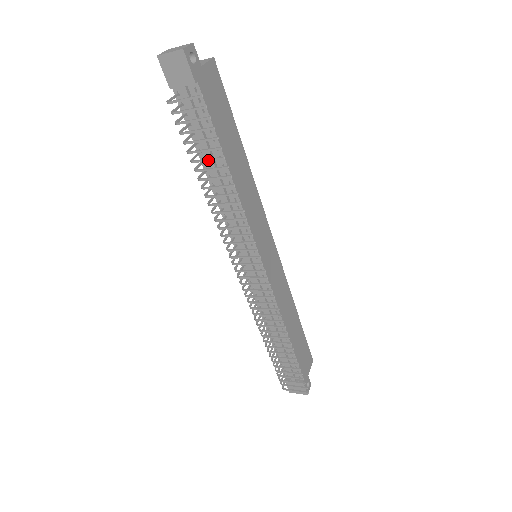
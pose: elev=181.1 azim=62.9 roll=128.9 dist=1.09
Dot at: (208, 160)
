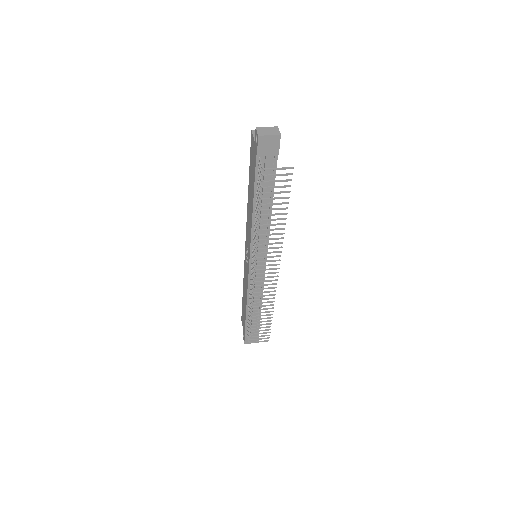
Dot at: (276, 204)
